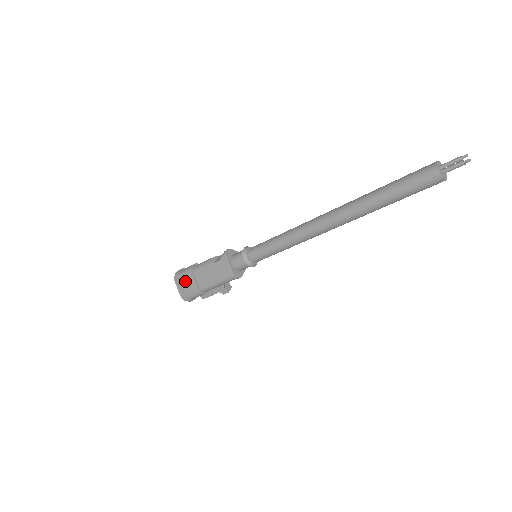
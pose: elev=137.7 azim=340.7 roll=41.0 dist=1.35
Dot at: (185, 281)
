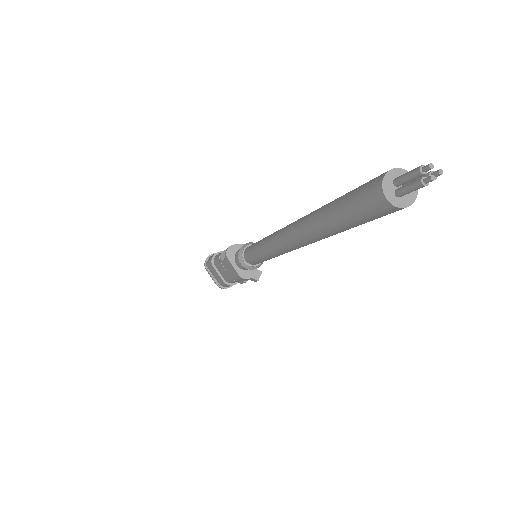
Dot at: (212, 272)
